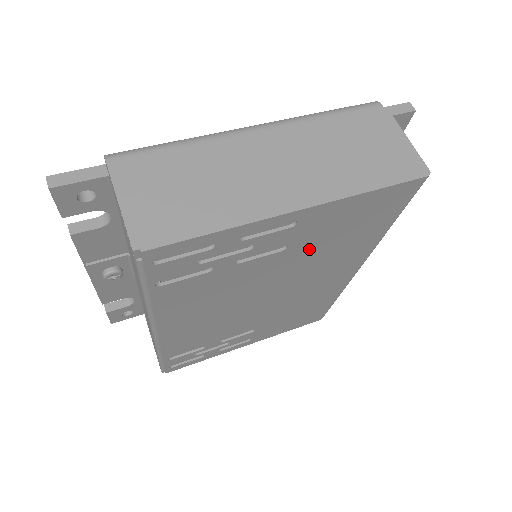
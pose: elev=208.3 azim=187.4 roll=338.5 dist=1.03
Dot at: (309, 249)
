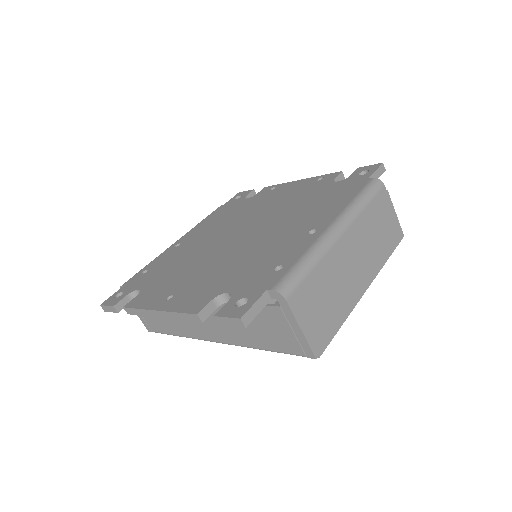
Dot at: occluded
